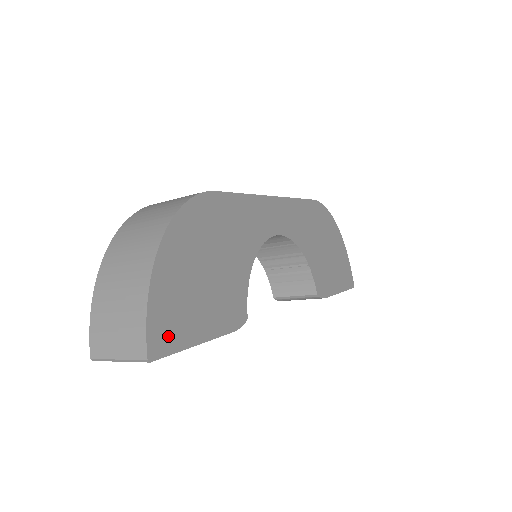
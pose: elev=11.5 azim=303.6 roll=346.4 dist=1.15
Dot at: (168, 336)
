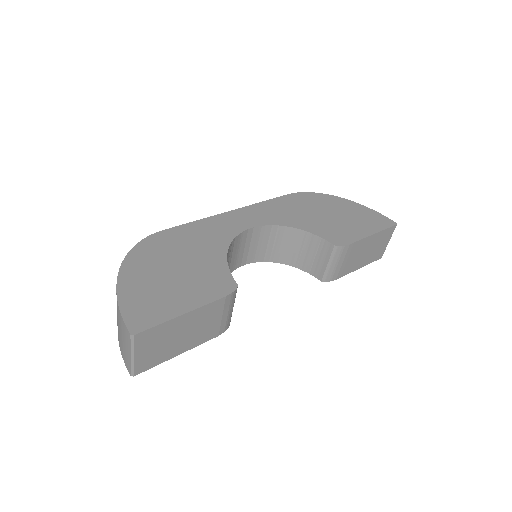
Dot at: (147, 317)
